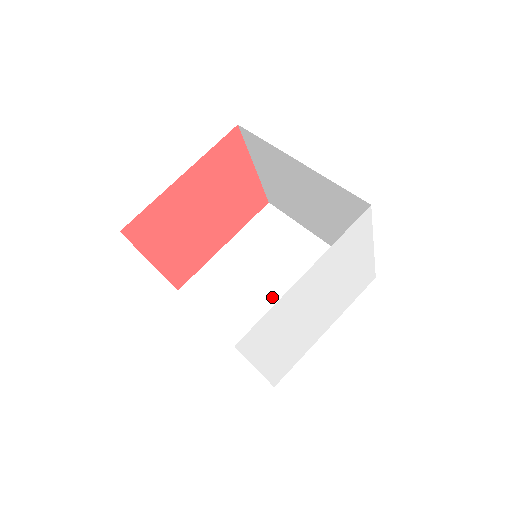
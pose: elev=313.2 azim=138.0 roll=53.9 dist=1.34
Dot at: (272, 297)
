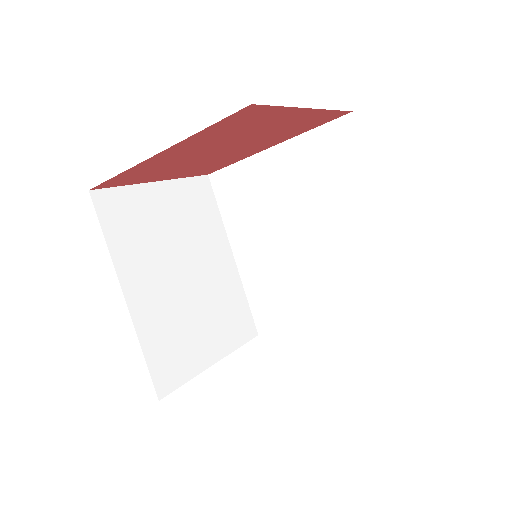
Dot at: (293, 254)
